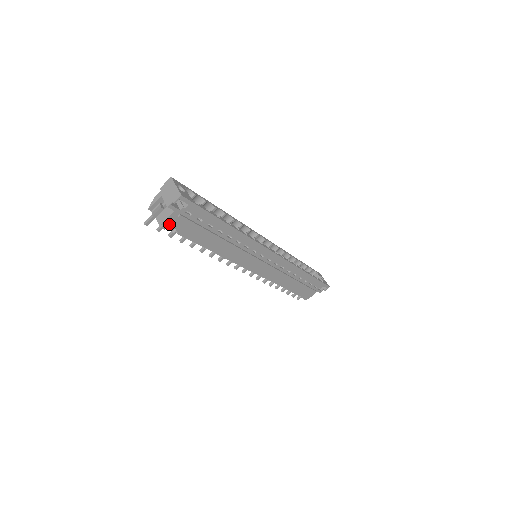
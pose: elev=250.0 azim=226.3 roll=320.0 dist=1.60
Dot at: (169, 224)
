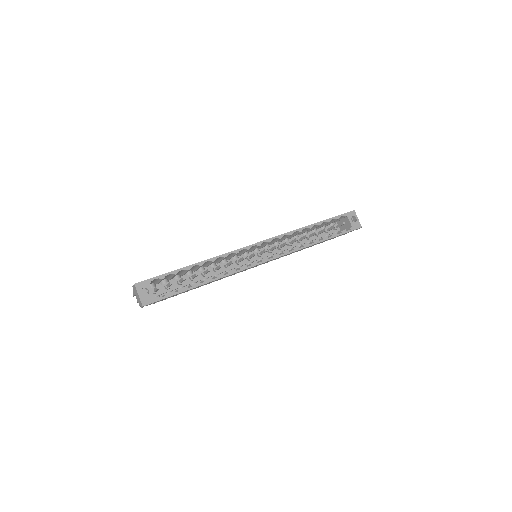
Dot at: occluded
